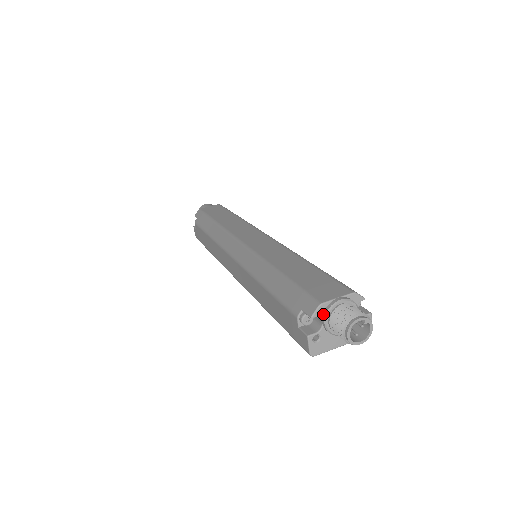
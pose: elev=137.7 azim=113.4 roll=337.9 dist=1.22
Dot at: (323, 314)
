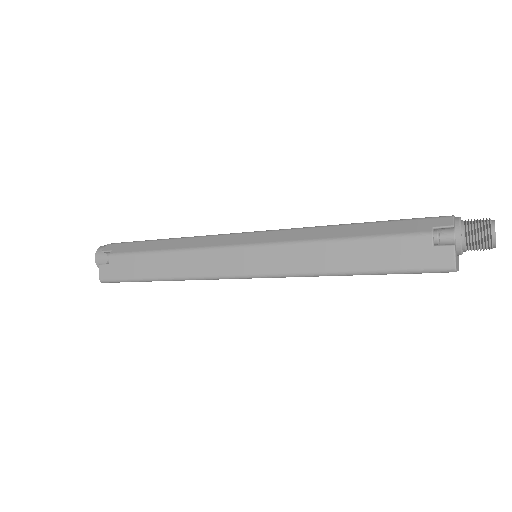
Dot at: (455, 227)
